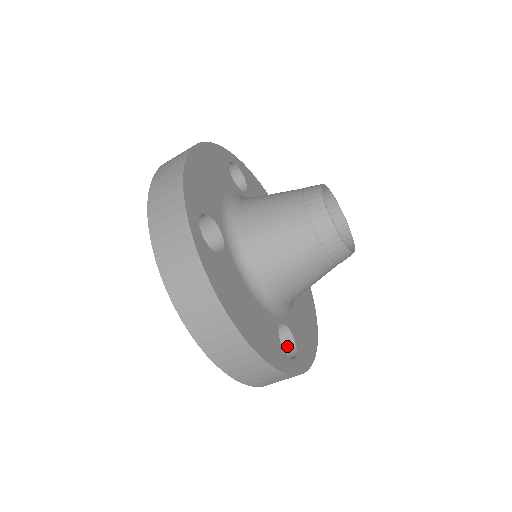
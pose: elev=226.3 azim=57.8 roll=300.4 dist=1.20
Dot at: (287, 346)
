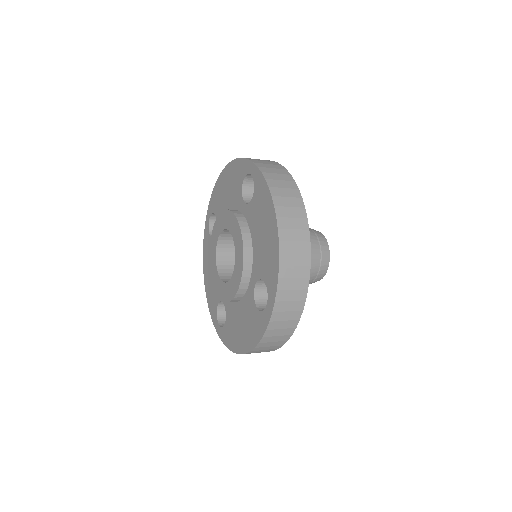
Dot at: occluded
